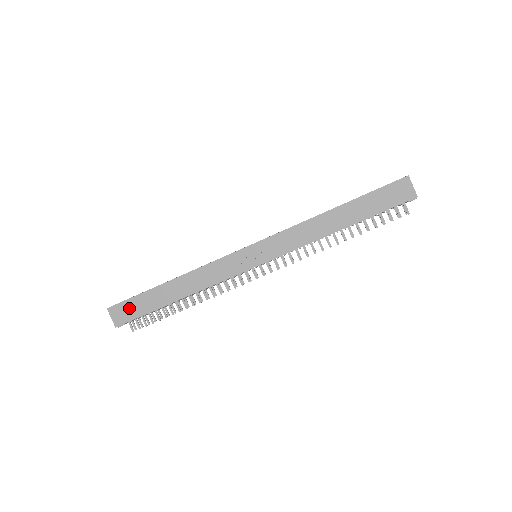
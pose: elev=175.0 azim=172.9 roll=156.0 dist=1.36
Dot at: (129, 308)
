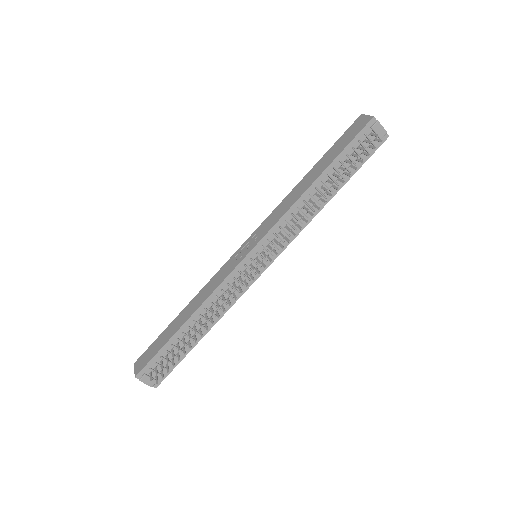
Dot at: (149, 353)
